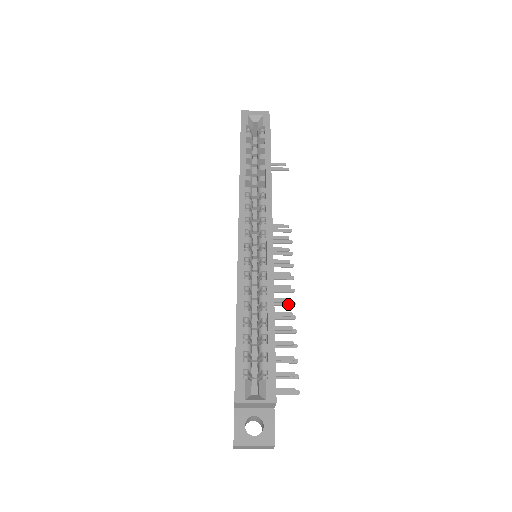
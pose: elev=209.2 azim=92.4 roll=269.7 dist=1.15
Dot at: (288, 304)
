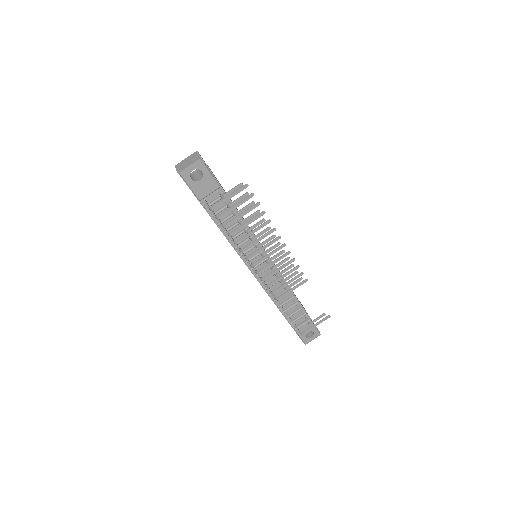
Dot at: (275, 239)
